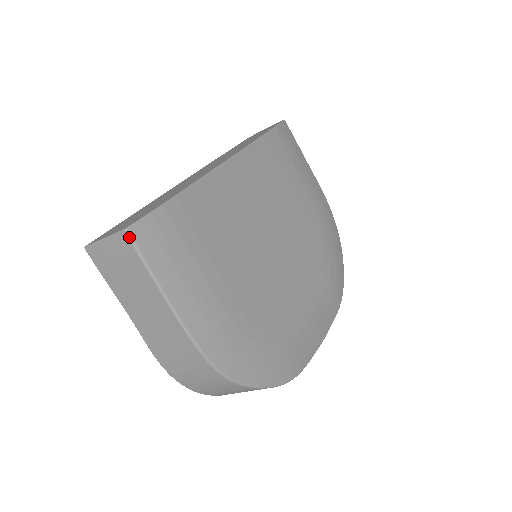
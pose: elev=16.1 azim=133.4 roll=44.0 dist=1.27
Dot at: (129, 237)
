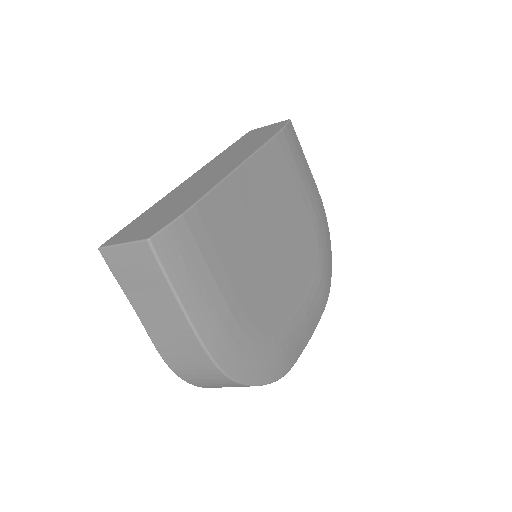
Dot at: (151, 247)
